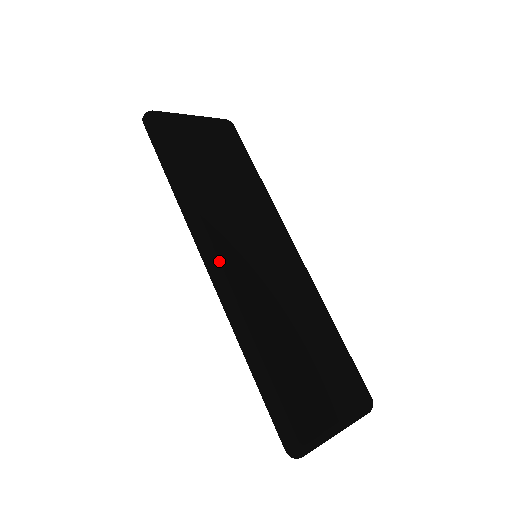
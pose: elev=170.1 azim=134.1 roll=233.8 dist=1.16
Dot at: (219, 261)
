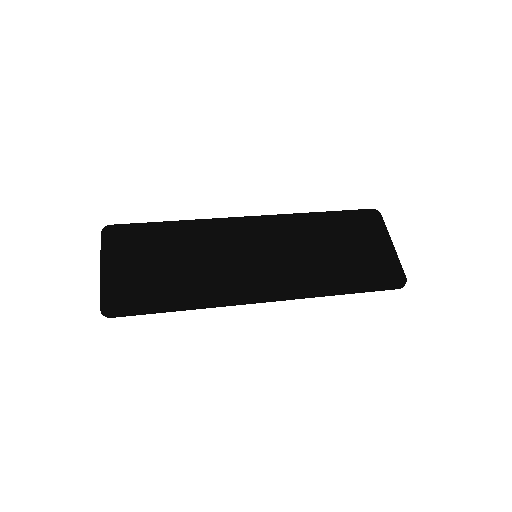
Dot at: (266, 292)
